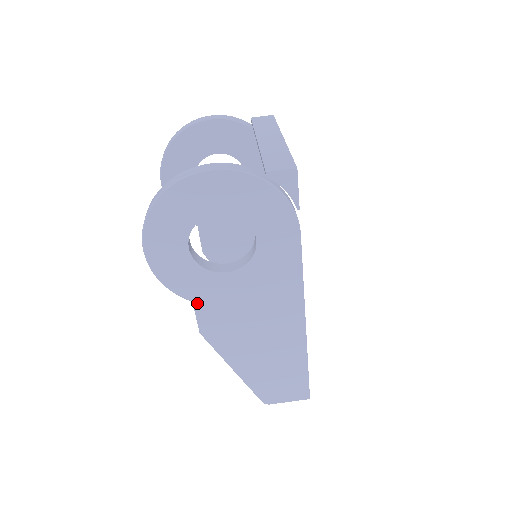
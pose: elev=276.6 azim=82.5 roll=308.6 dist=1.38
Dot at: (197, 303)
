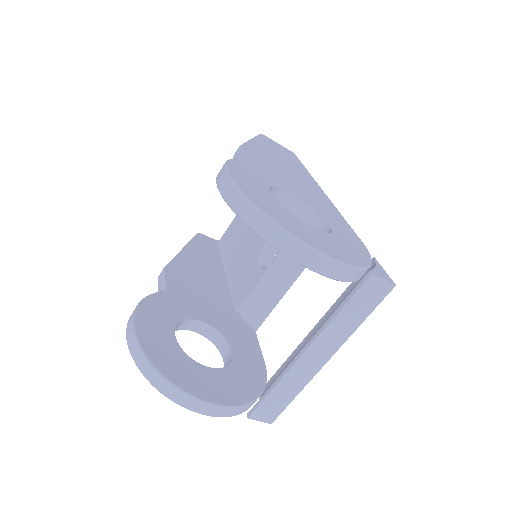
Dot at: occluded
